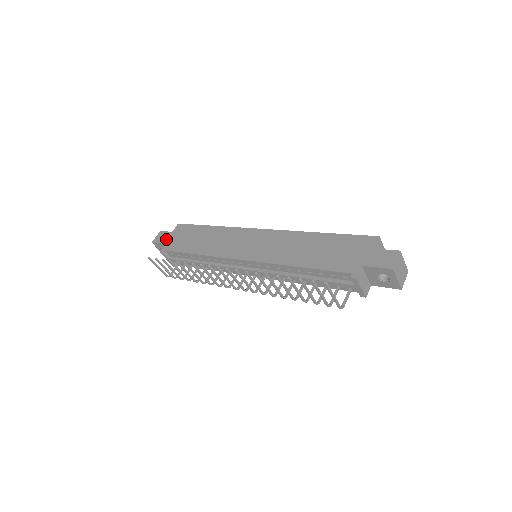
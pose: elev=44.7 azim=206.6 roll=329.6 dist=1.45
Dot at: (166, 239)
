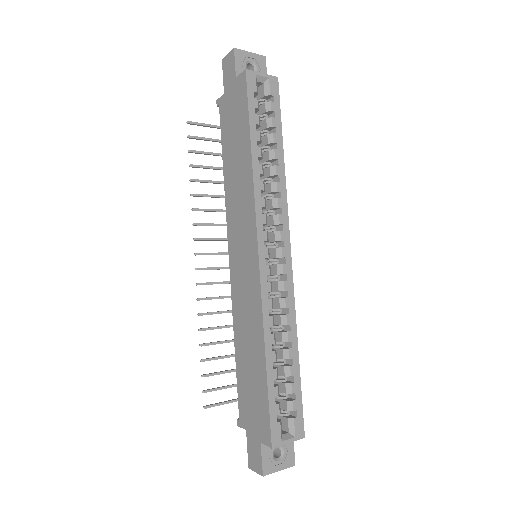
Dot at: (227, 83)
